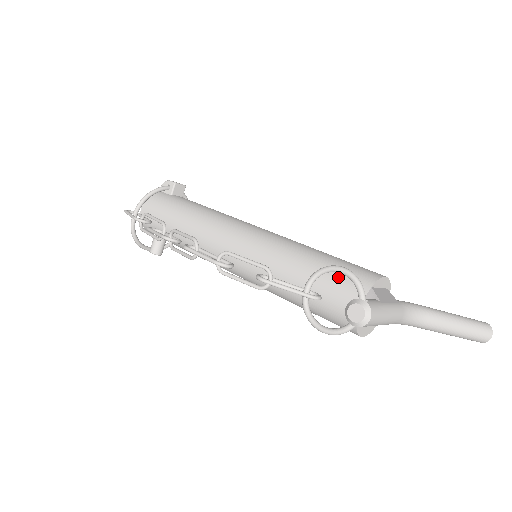
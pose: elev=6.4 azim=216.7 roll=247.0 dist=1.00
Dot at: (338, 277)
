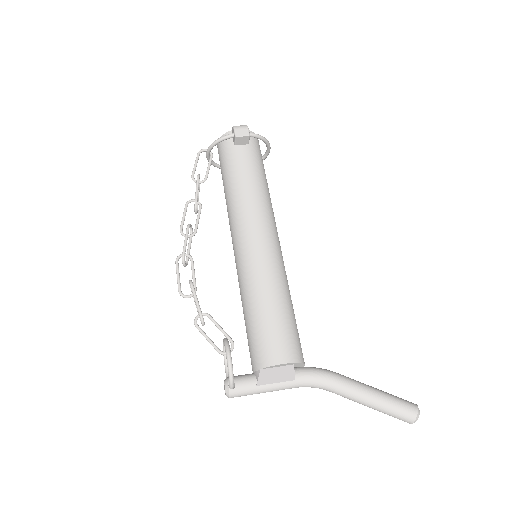
Dot at: (253, 342)
